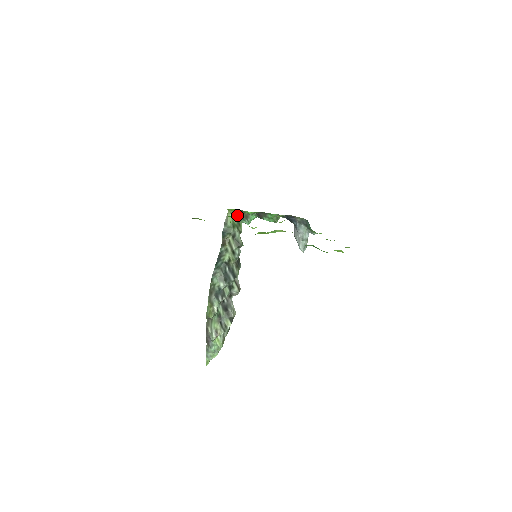
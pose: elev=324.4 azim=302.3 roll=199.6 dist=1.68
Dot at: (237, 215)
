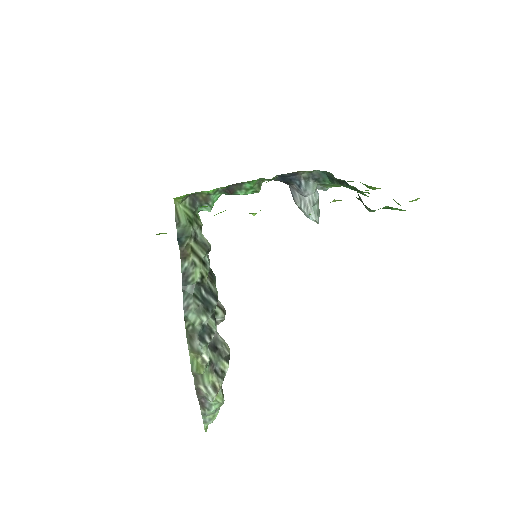
Dot at: (190, 202)
